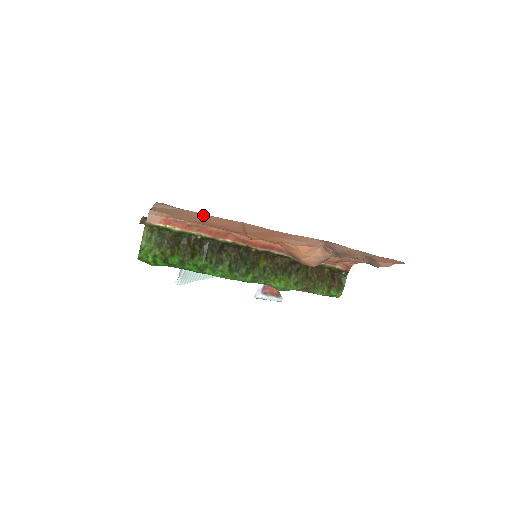
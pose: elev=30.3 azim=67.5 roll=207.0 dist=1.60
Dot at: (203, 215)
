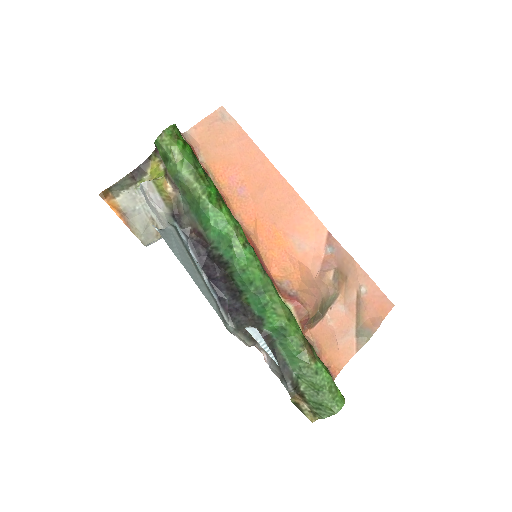
Dot at: (247, 143)
